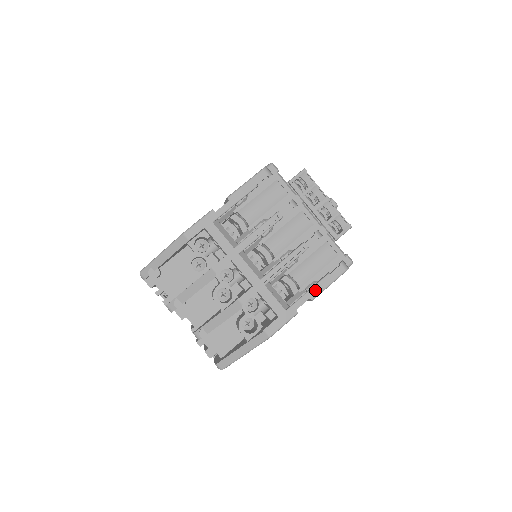
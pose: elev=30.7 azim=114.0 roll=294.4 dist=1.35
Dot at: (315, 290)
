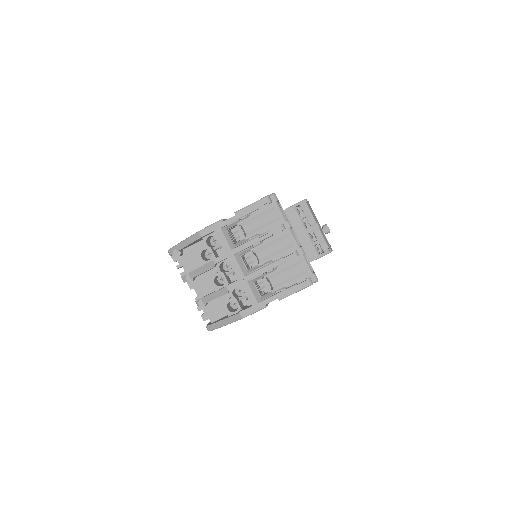
Dot at: (283, 294)
